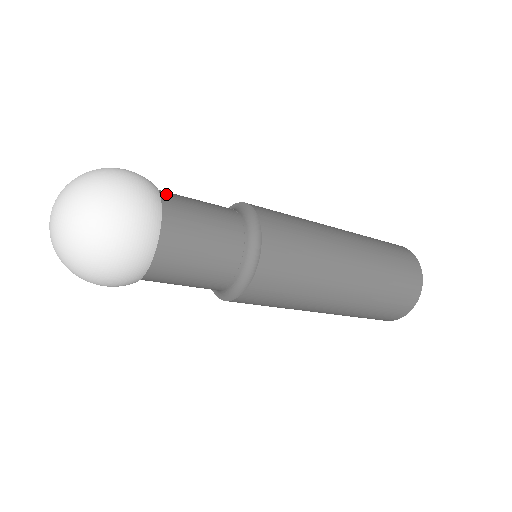
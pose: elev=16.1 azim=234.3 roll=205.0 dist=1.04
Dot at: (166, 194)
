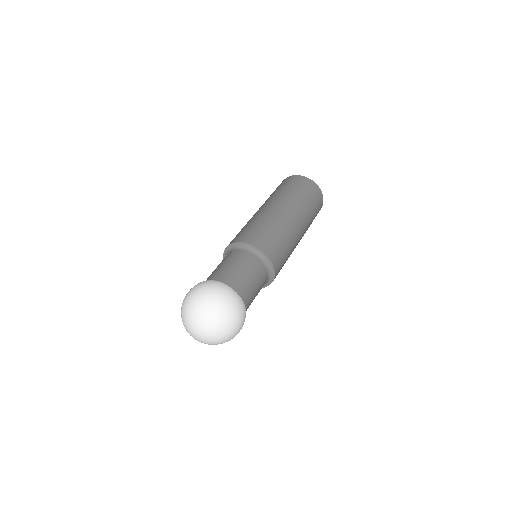
Dot at: (231, 284)
